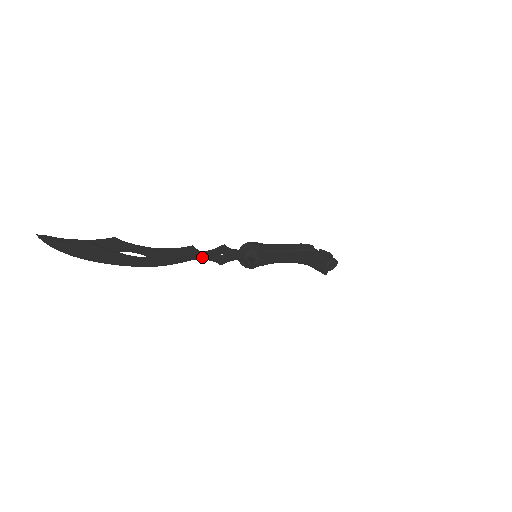
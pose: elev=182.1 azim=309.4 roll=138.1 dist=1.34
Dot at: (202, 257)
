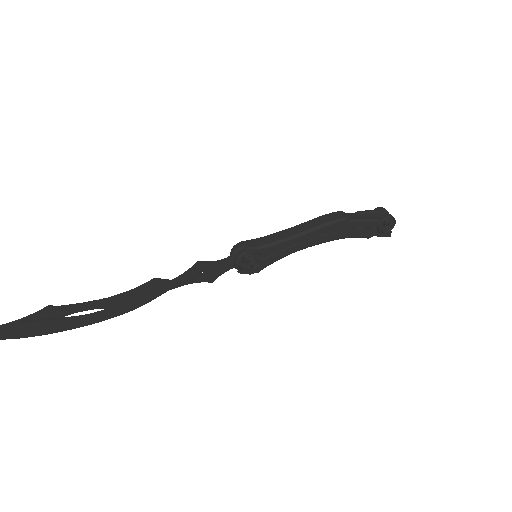
Dot at: (177, 284)
